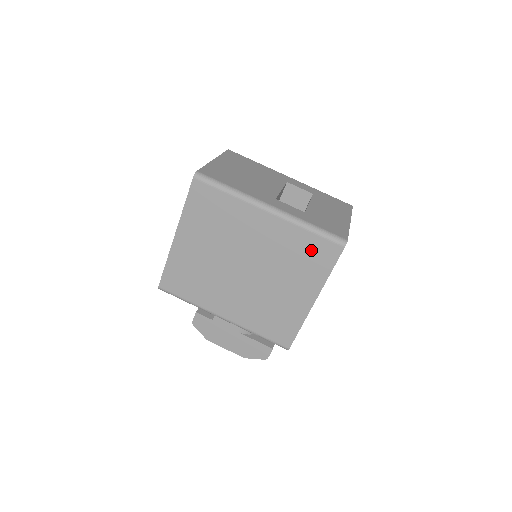
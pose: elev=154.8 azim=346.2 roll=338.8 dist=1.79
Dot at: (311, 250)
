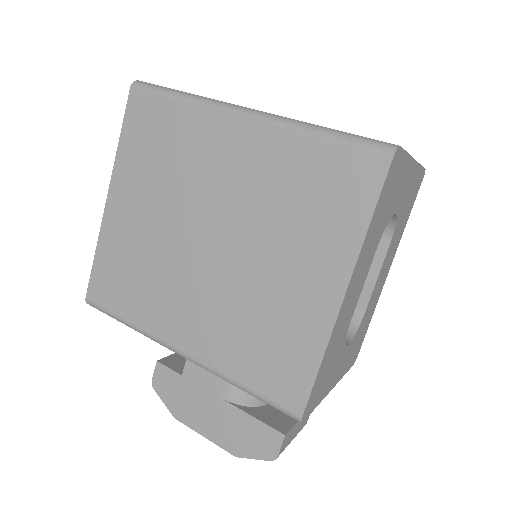
Dot at: (326, 177)
